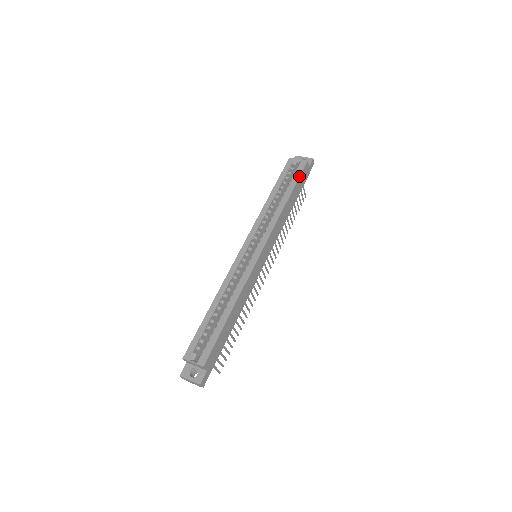
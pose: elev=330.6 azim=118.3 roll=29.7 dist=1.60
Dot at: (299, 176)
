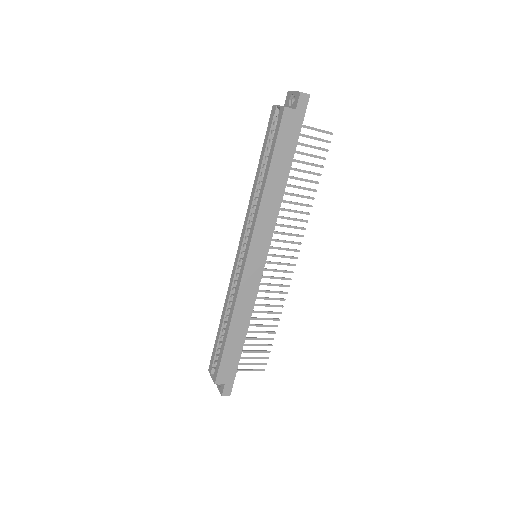
Dot at: (276, 138)
